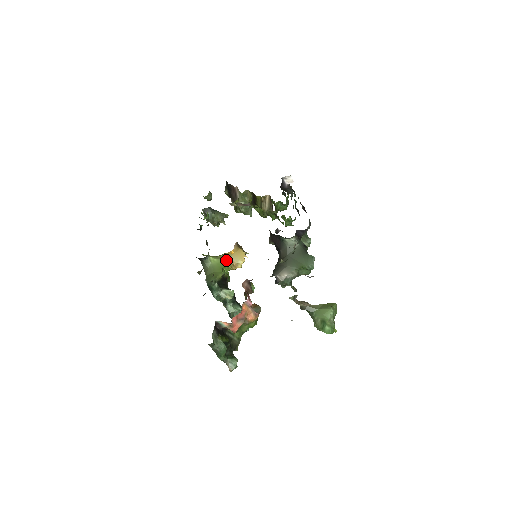
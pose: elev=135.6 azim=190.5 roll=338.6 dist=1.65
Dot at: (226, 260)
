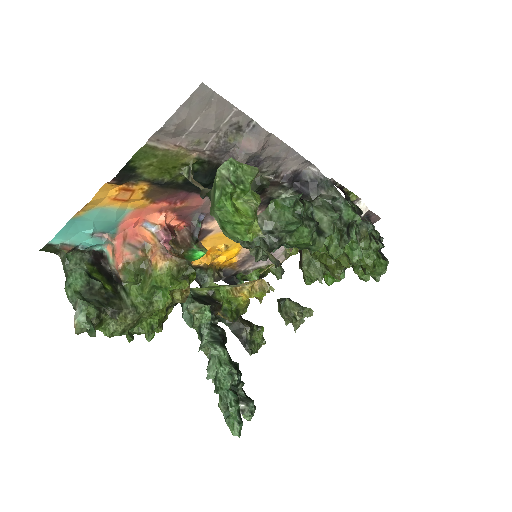
Dot at: (231, 285)
